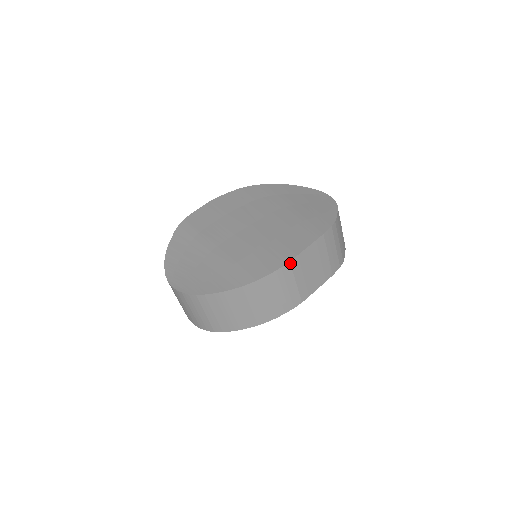
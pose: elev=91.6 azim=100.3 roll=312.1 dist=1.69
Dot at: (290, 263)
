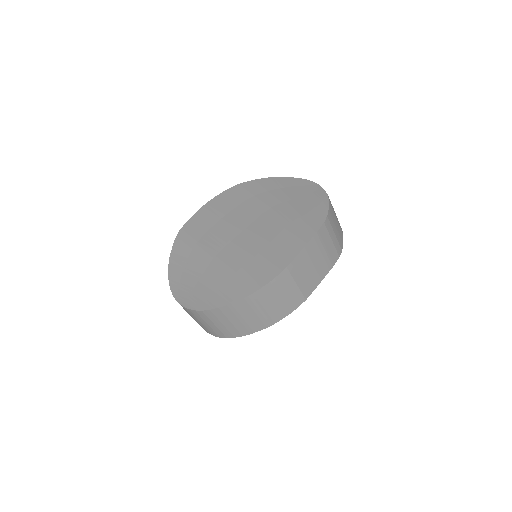
Dot at: (287, 268)
